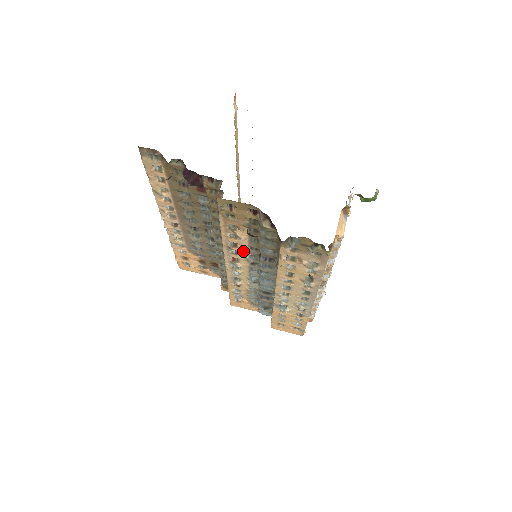
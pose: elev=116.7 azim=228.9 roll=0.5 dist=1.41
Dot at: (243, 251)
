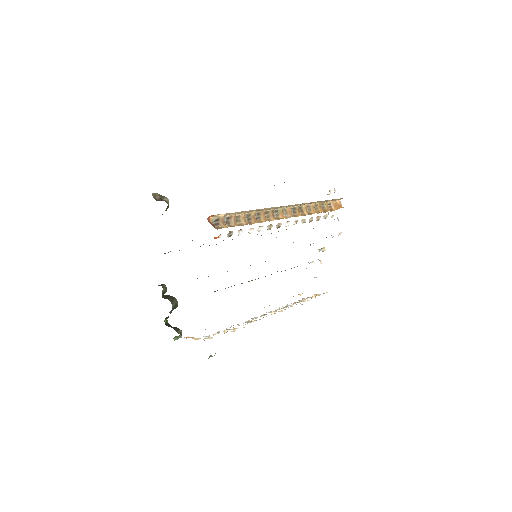
Dot at: occluded
